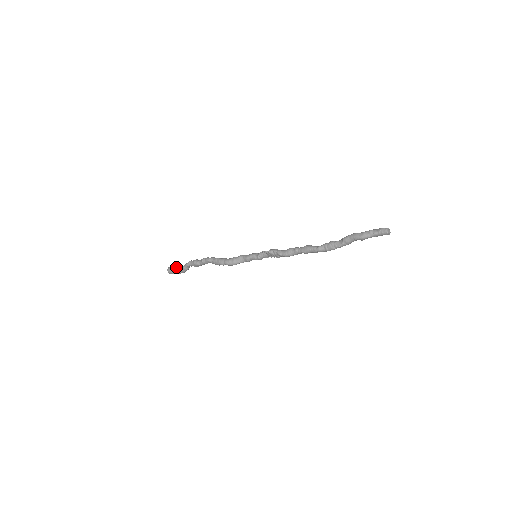
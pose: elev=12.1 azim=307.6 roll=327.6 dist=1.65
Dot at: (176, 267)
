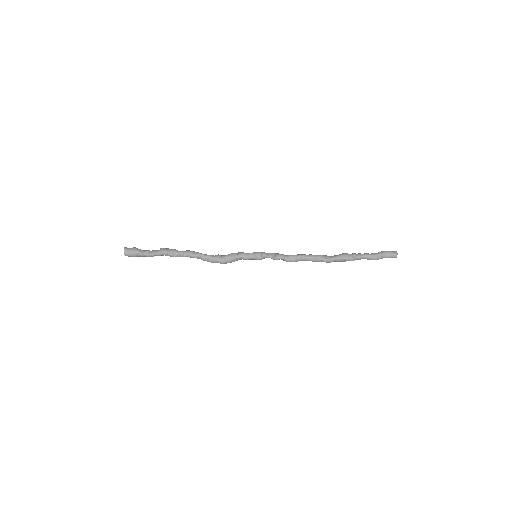
Dot at: (137, 252)
